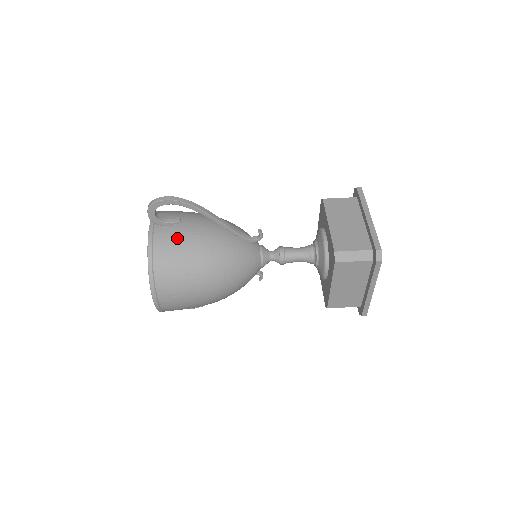
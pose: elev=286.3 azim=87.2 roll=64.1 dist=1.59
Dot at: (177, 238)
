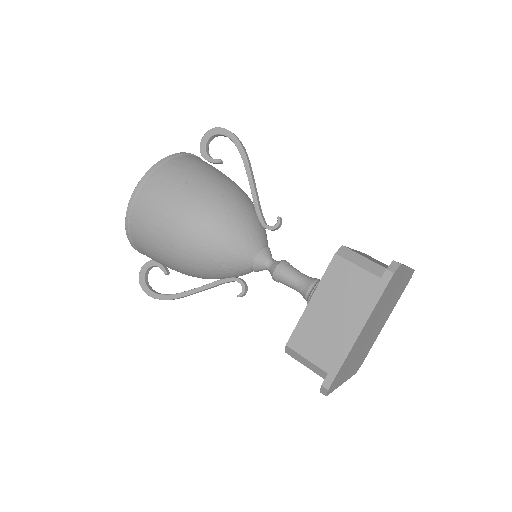
Dot at: (206, 166)
